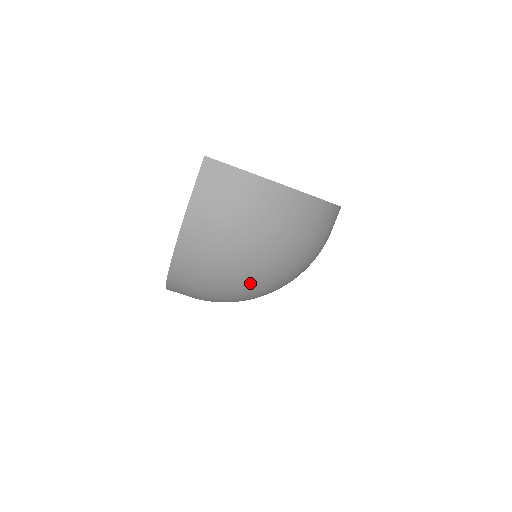
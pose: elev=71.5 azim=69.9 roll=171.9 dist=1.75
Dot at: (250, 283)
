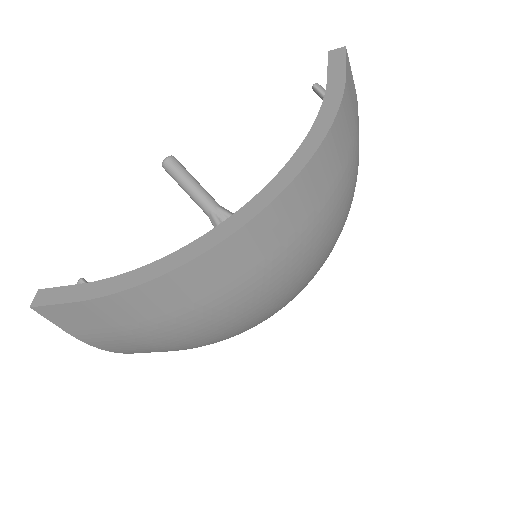
Dot at: (261, 322)
